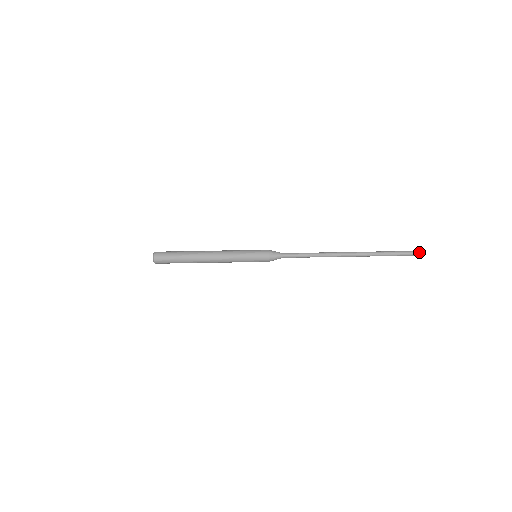
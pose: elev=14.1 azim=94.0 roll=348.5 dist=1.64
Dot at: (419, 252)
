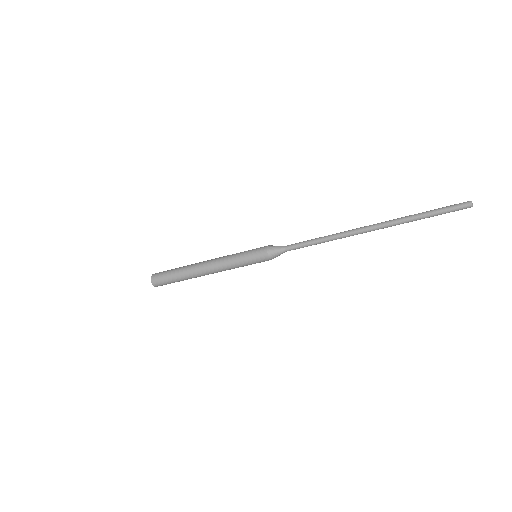
Dot at: (462, 206)
